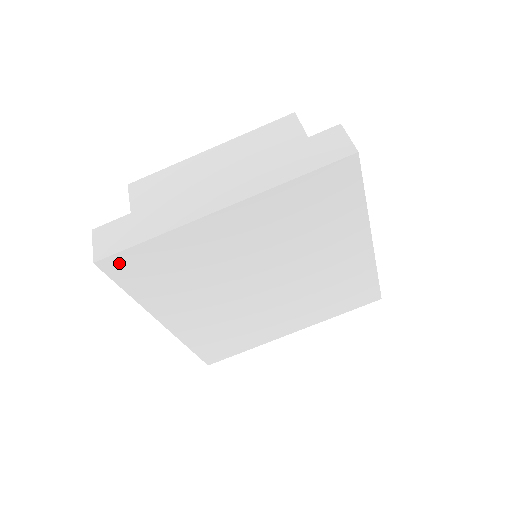
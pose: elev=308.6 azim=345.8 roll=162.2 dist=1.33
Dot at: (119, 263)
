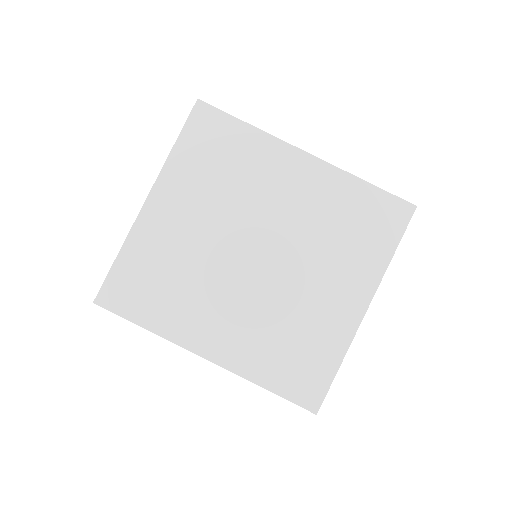
Dot at: (112, 293)
